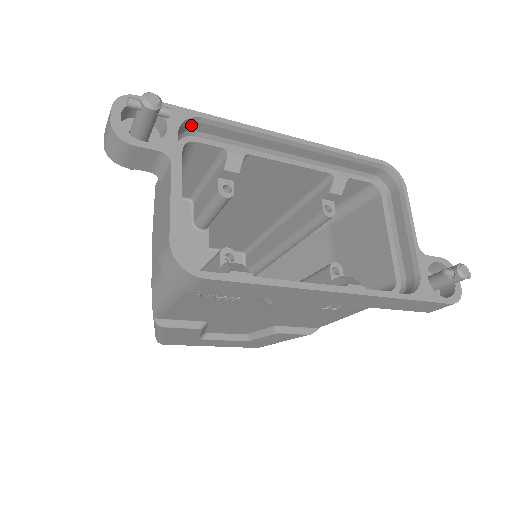
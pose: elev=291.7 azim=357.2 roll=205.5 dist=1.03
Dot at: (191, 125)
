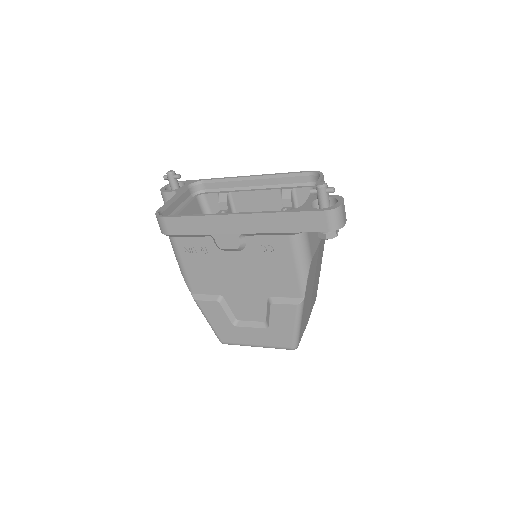
Dot at: (200, 186)
